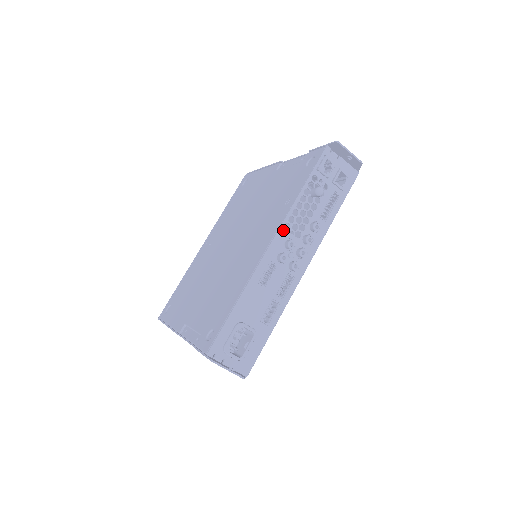
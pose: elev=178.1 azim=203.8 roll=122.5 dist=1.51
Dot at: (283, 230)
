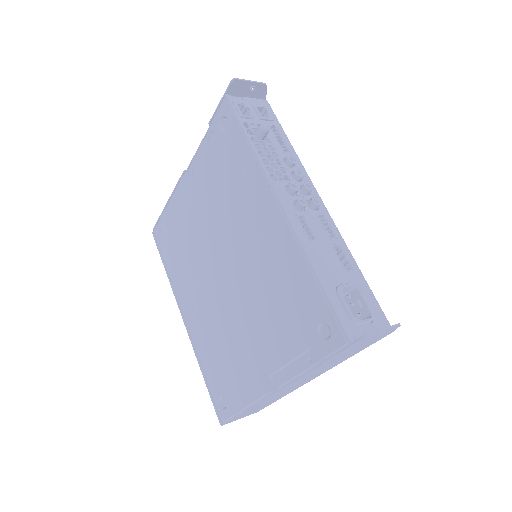
Dot at: (274, 183)
